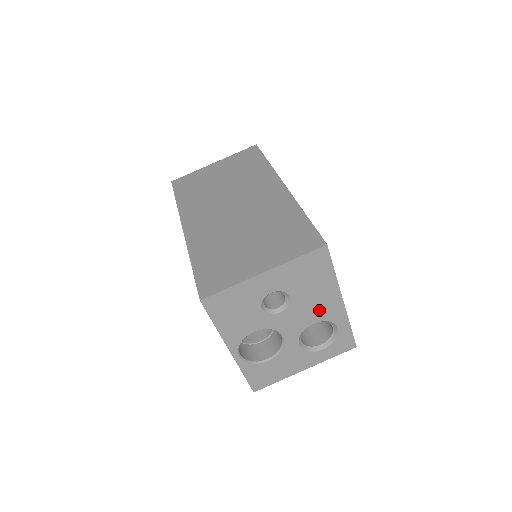
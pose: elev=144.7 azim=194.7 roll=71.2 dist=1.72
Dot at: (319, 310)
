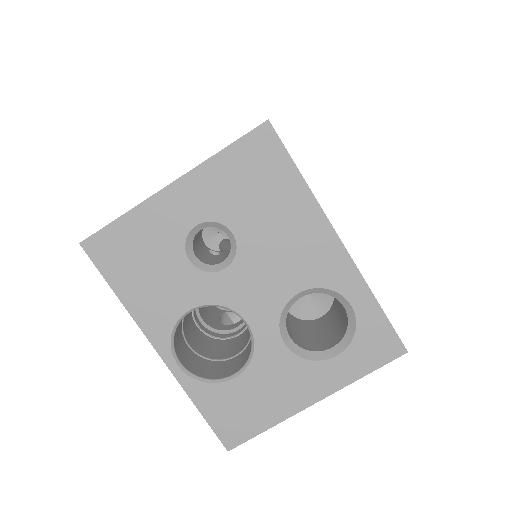
Dot at: (299, 263)
